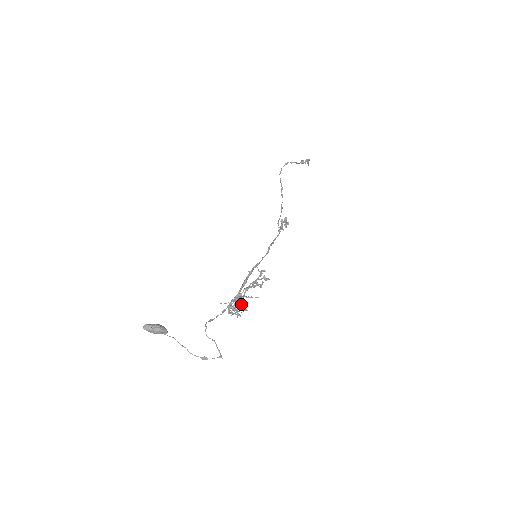
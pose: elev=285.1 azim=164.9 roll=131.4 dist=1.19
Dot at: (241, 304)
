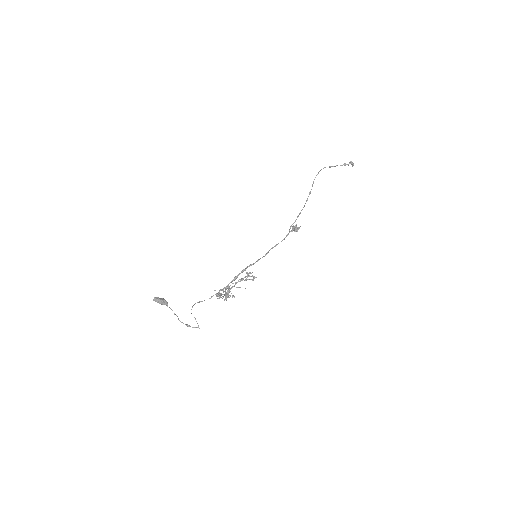
Dot at: (225, 294)
